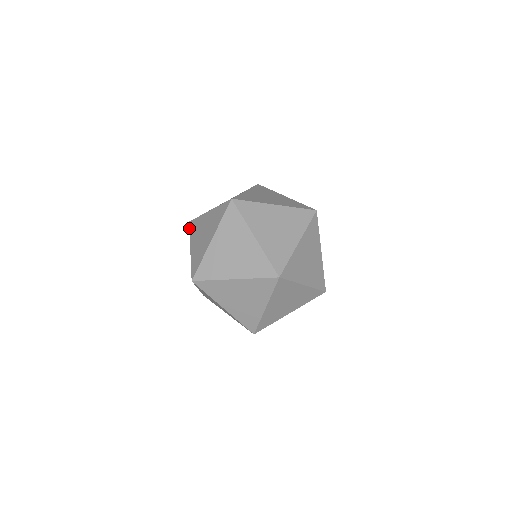
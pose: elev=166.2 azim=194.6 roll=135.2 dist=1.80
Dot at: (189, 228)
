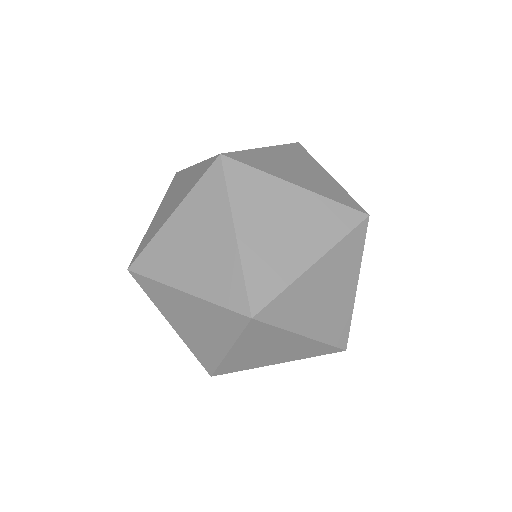
Dot at: occluded
